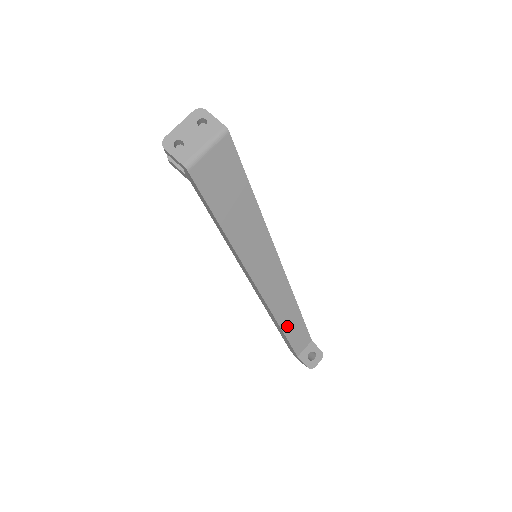
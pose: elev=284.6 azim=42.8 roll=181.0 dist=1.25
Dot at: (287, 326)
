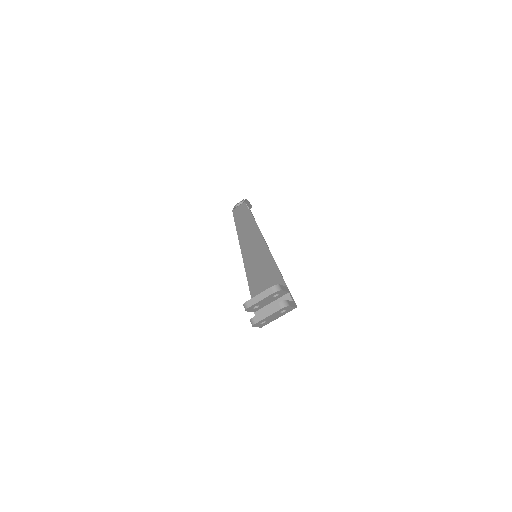
Dot at: occluded
